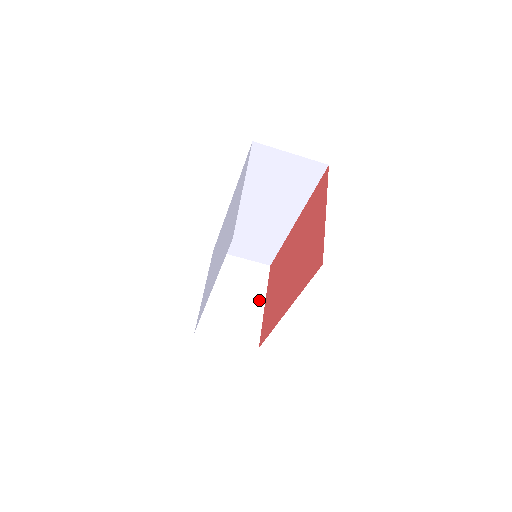
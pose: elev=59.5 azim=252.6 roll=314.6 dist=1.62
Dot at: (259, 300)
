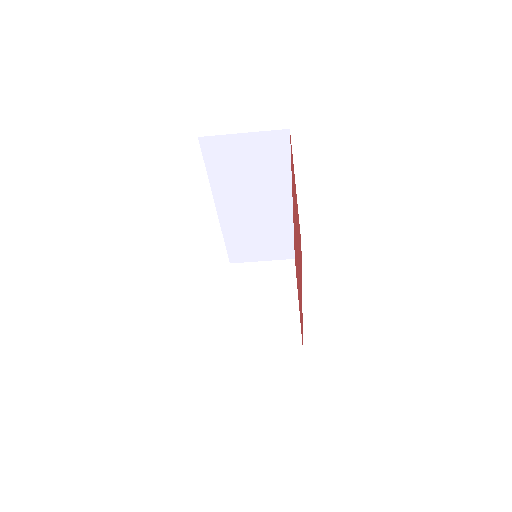
Dot at: (291, 300)
